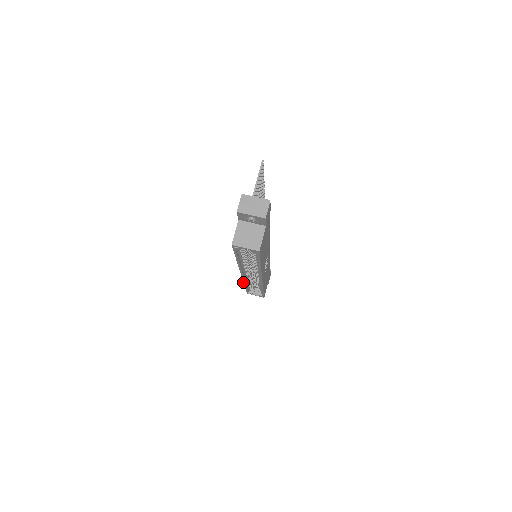
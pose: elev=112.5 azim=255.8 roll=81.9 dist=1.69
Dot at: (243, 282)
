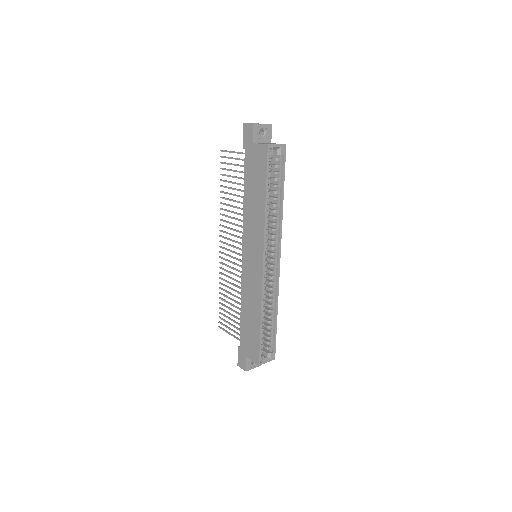
Dot at: (261, 301)
